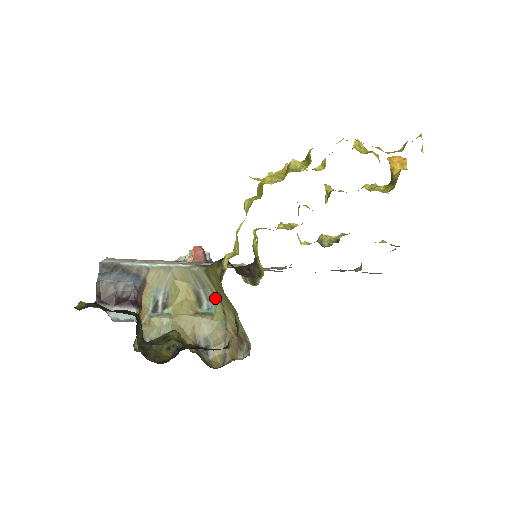
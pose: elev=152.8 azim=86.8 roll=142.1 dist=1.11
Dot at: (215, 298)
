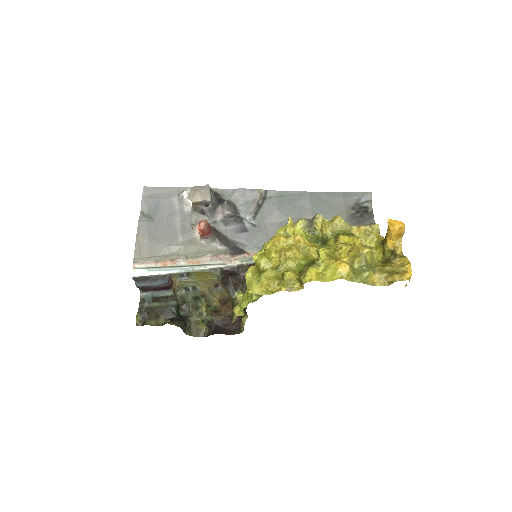
Dot at: occluded
